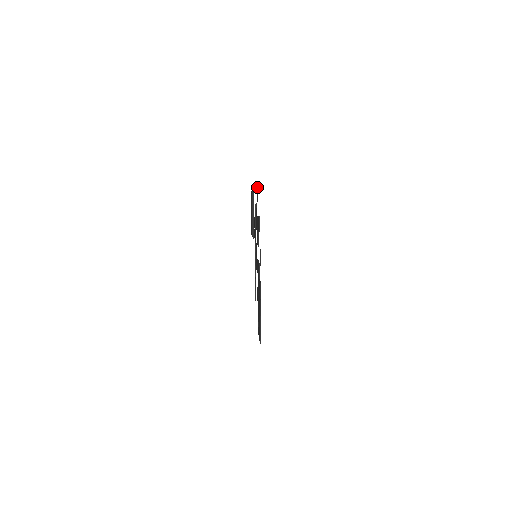
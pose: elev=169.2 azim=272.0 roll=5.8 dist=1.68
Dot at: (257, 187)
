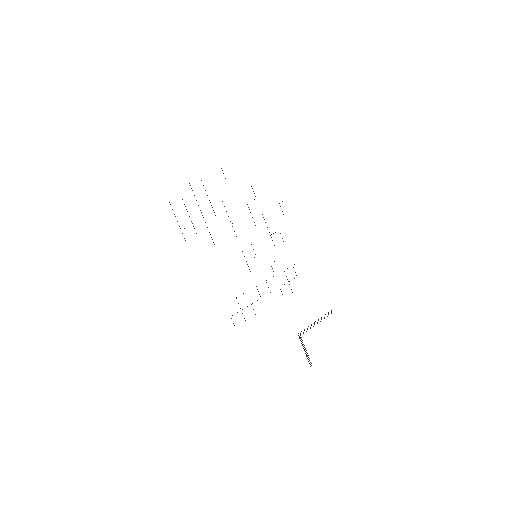
Dot at: occluded
